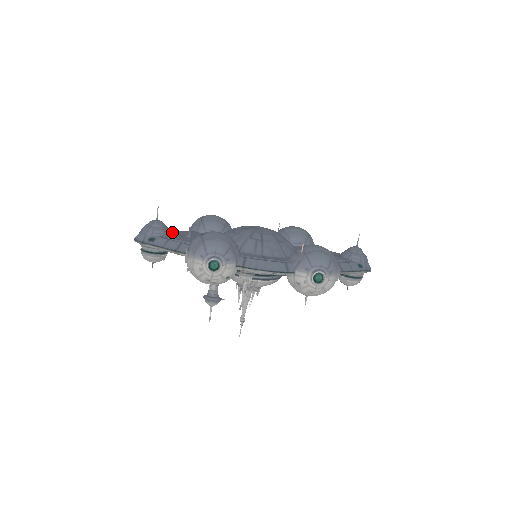
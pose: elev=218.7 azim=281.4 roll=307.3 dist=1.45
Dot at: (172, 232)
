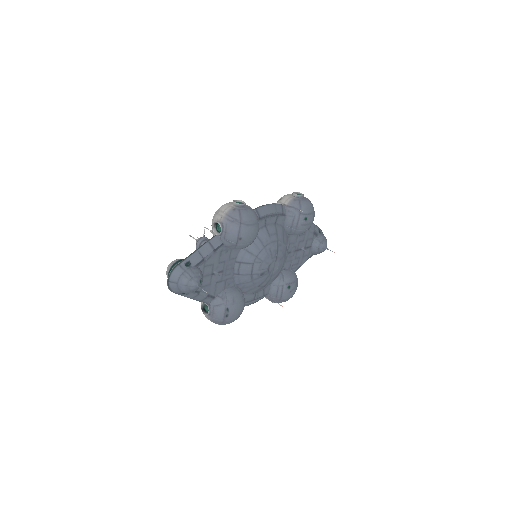
Dot at: (204, 269)
